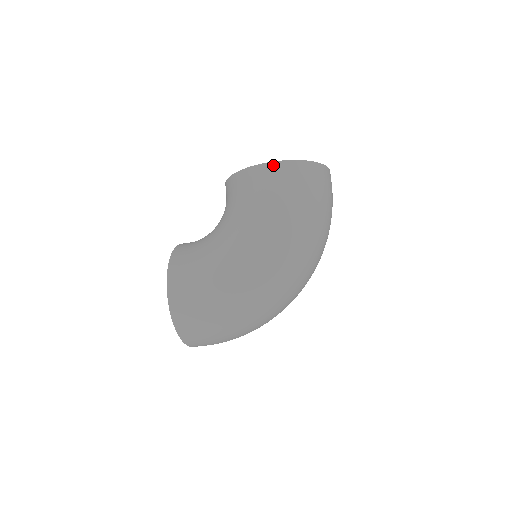
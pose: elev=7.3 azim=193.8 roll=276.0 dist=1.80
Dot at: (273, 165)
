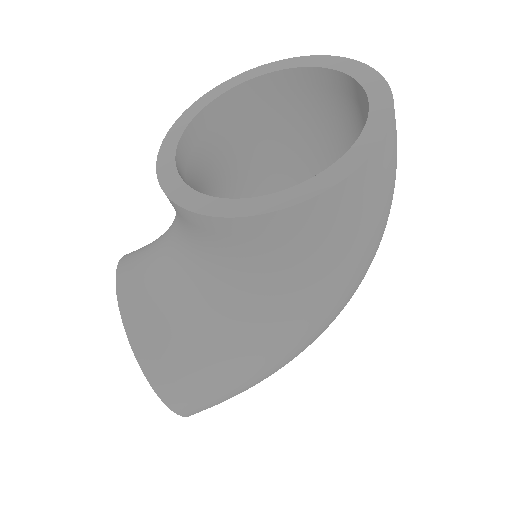
Dot at: (324, 200)
